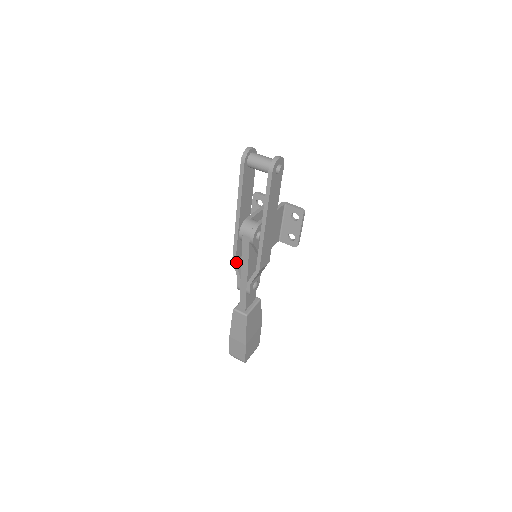
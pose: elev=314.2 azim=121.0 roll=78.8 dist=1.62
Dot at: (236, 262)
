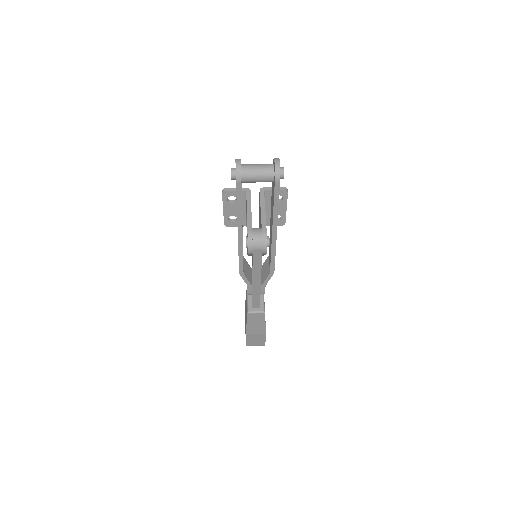
Dot at: (244, 274)
